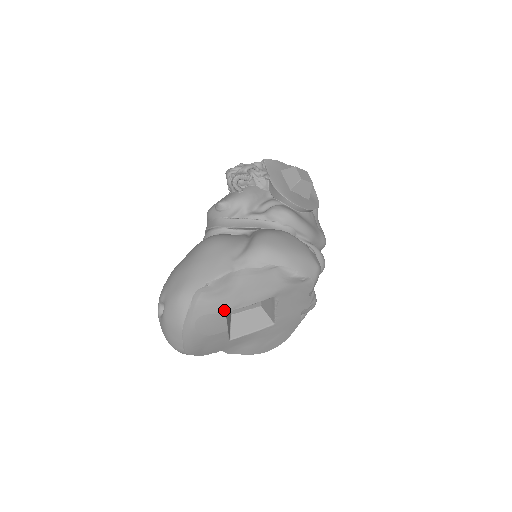
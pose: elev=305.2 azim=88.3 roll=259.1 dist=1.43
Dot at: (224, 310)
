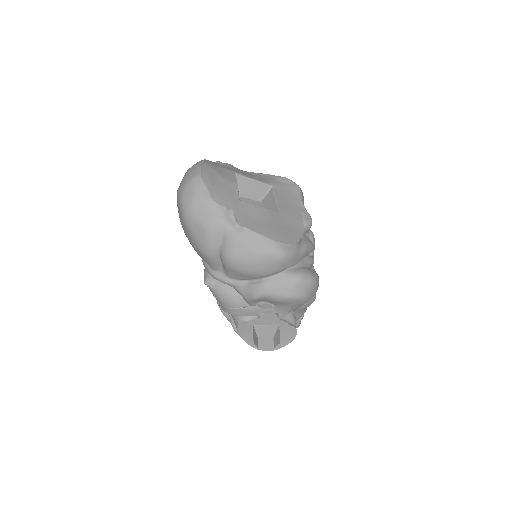
Dot at: (234, 171)
